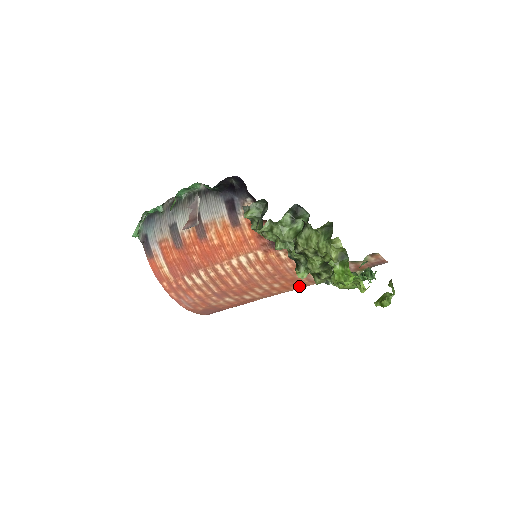
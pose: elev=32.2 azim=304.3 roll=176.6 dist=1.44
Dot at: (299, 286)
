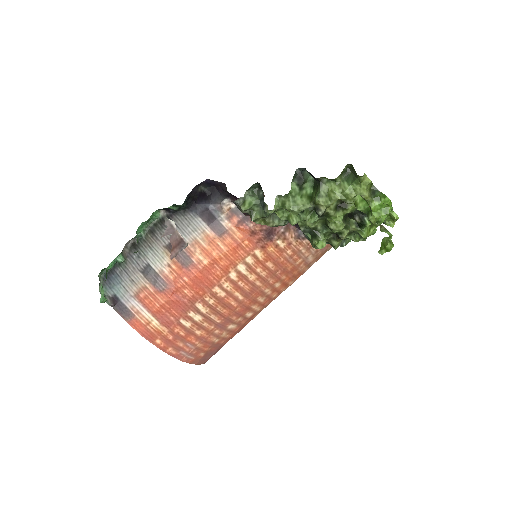
Dot at: (296, 277)
